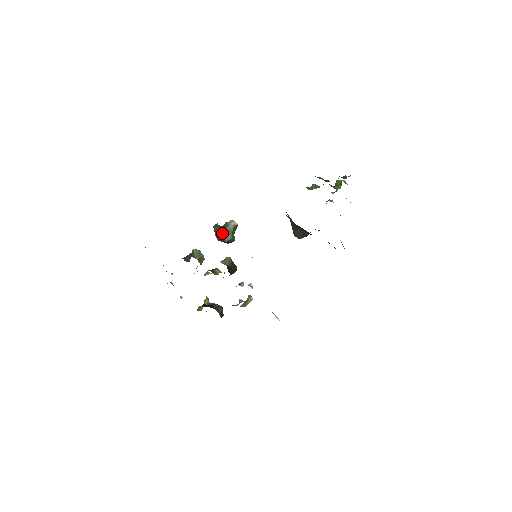
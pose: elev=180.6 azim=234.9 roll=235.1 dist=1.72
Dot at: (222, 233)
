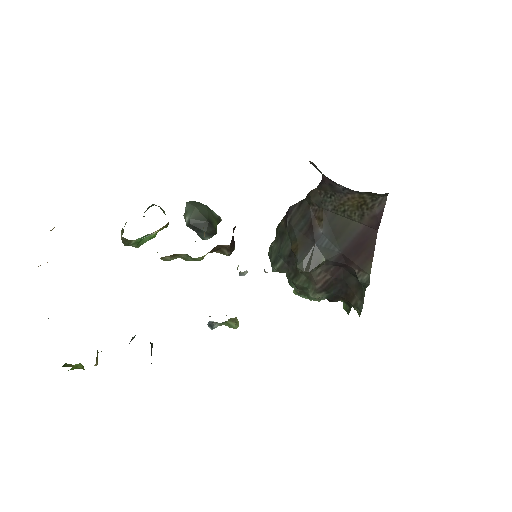
Dot at: (204, 210)
